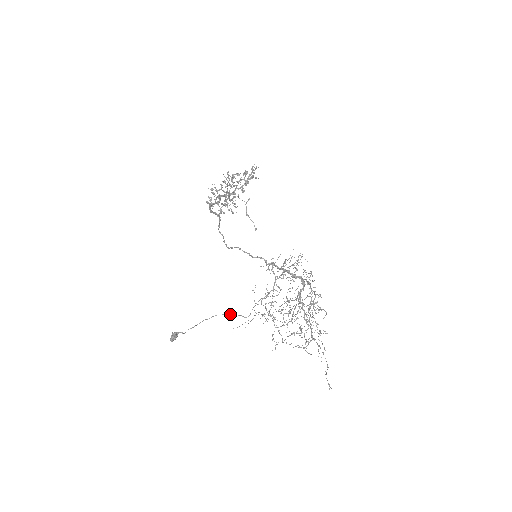
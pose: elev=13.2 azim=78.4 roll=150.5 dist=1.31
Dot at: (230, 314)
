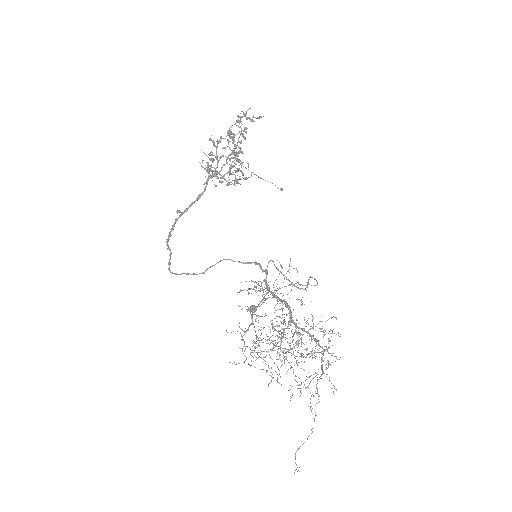
Dot at: occluded
